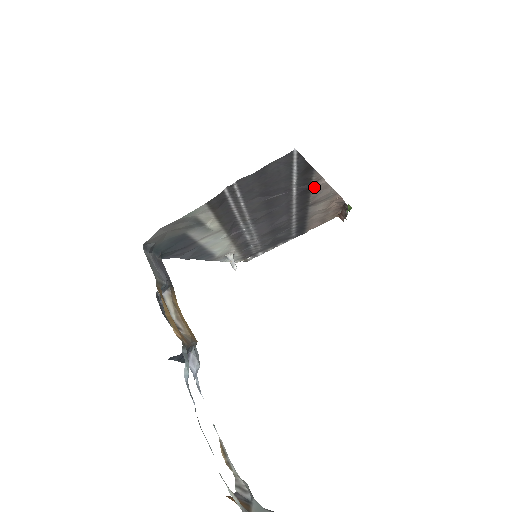
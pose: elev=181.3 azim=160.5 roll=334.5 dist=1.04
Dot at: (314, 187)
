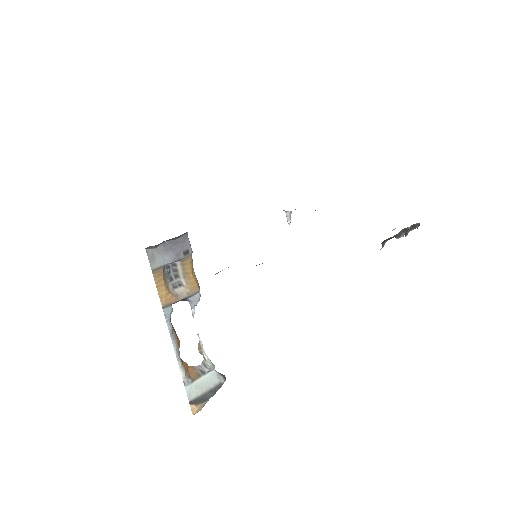
Dot at: occluded
